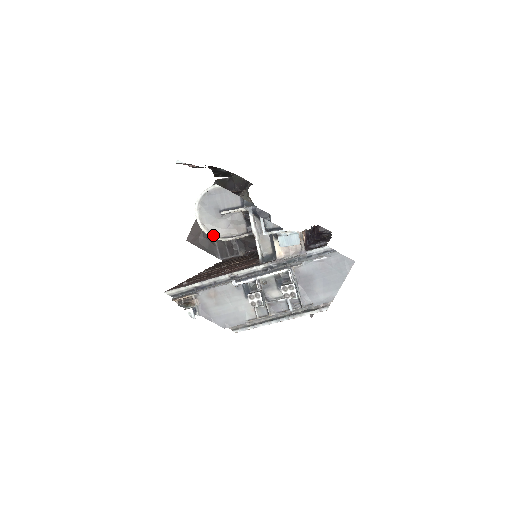
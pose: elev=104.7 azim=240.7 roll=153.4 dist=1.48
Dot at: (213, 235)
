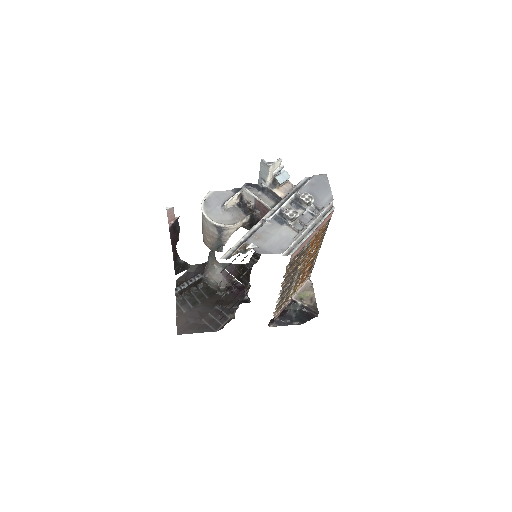
Dot at: (226, 225)
